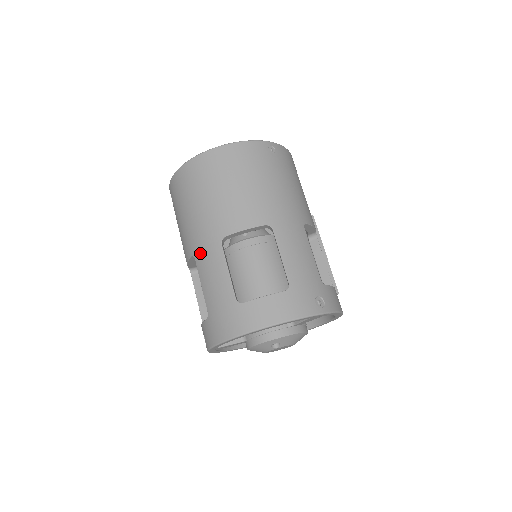
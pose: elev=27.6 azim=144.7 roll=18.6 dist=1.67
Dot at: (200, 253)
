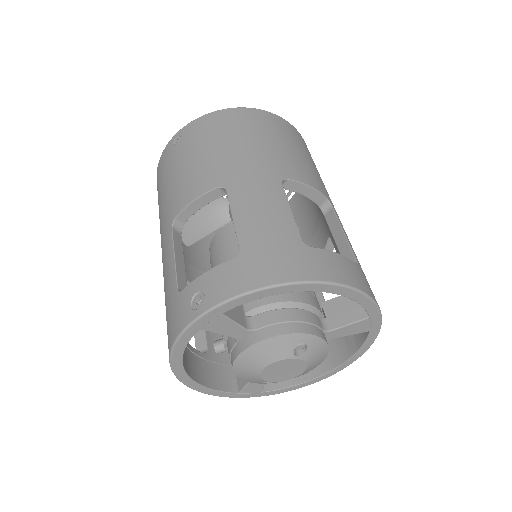
Dot at: (242, 183)
